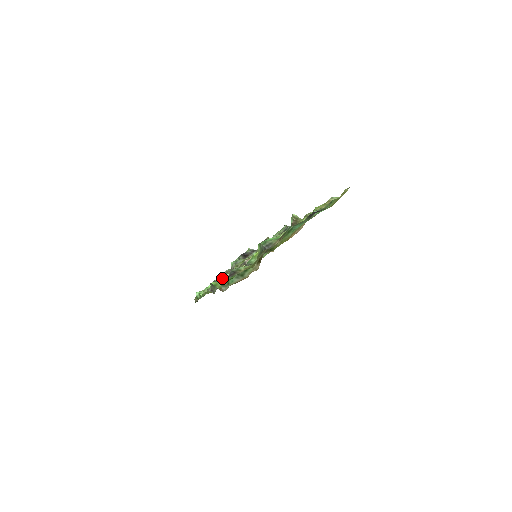
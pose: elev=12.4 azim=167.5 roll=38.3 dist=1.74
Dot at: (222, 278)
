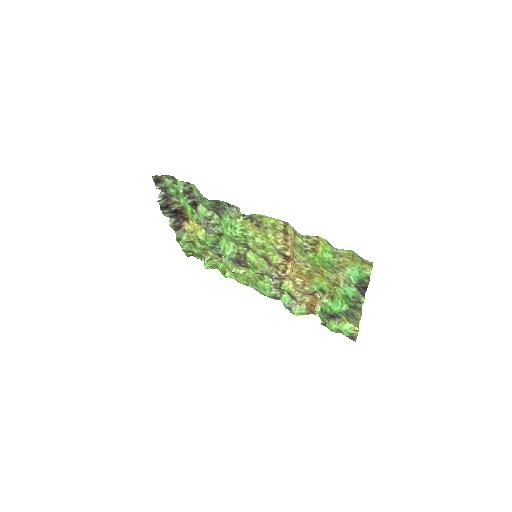
Dot at: (274, 294)
